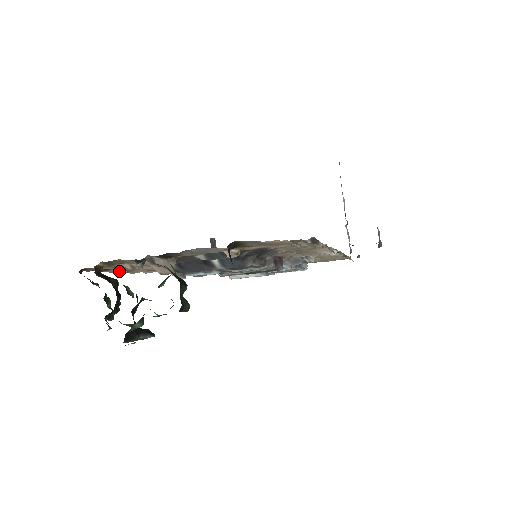
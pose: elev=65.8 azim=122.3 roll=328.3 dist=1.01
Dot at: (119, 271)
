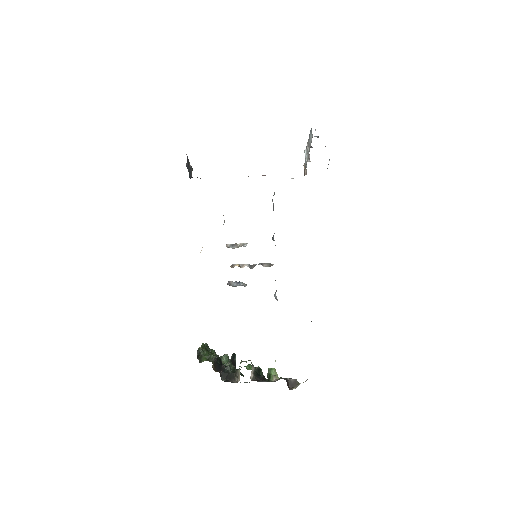
Dot at: occluded
